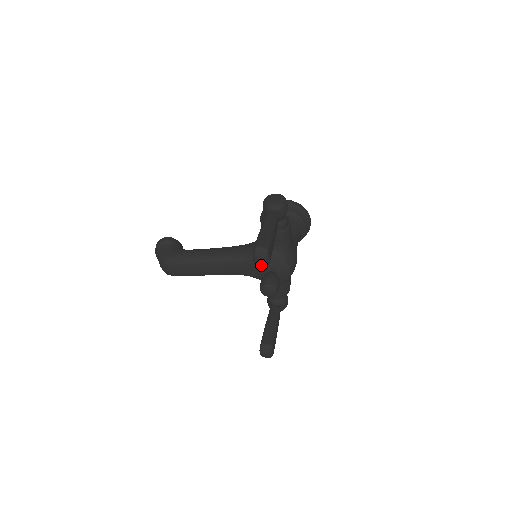
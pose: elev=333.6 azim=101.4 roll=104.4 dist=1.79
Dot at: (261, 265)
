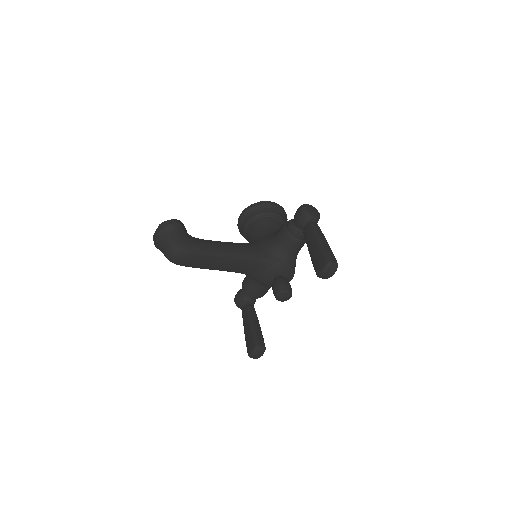
Dot at: (324, 278)
